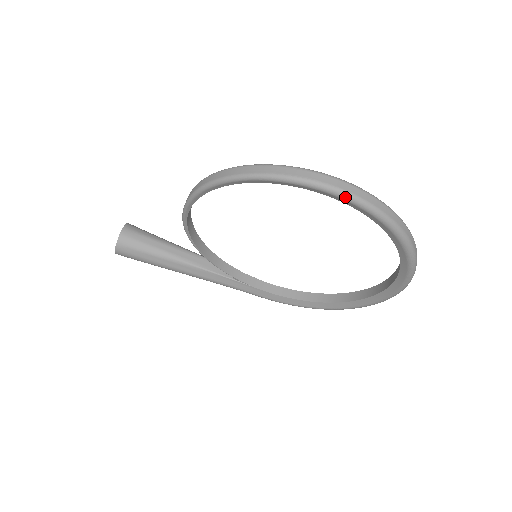
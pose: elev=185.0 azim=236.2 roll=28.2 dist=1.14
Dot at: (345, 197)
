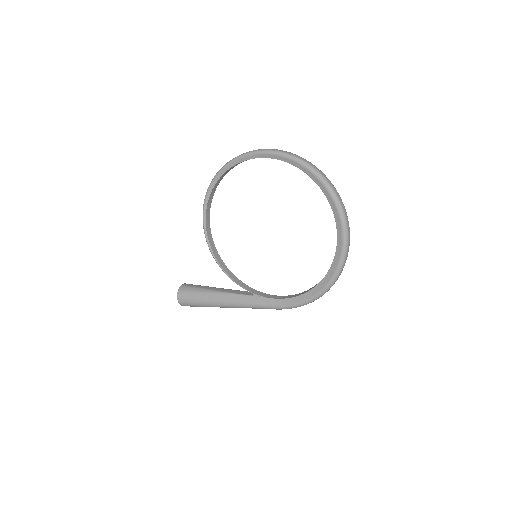
Dot at: (263, 152)
